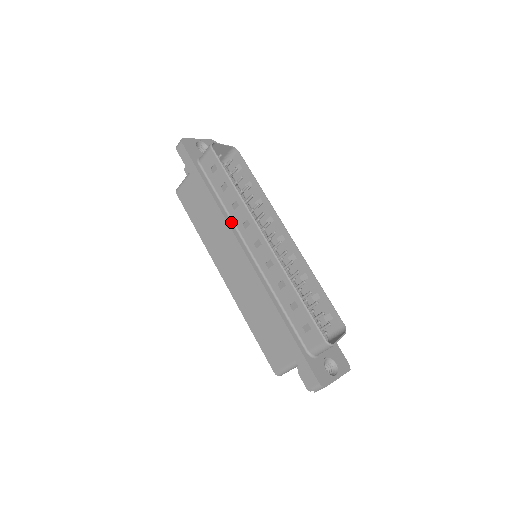
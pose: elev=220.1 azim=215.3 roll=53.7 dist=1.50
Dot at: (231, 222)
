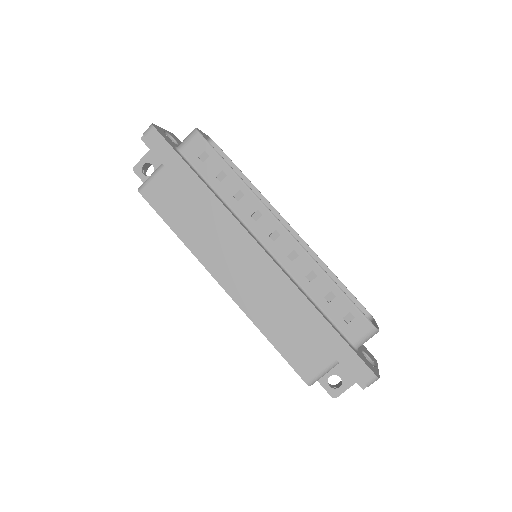
Dot at: (235, 215)
